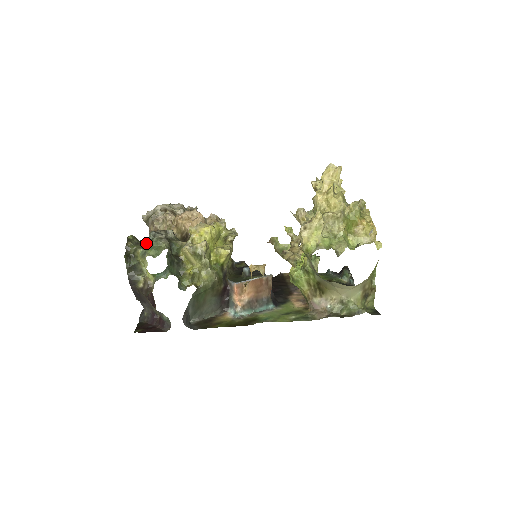
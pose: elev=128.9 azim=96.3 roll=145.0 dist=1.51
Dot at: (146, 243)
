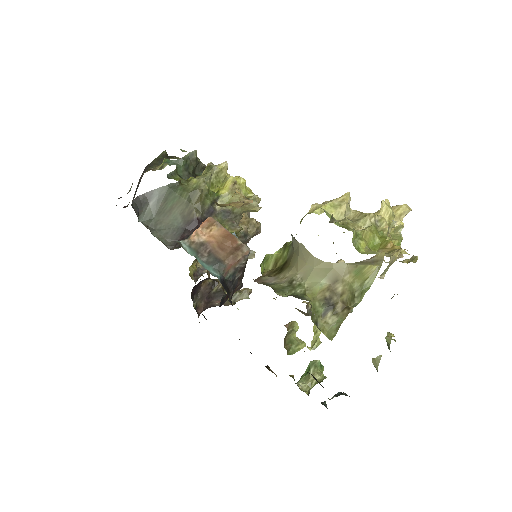
Dot at: occluded
